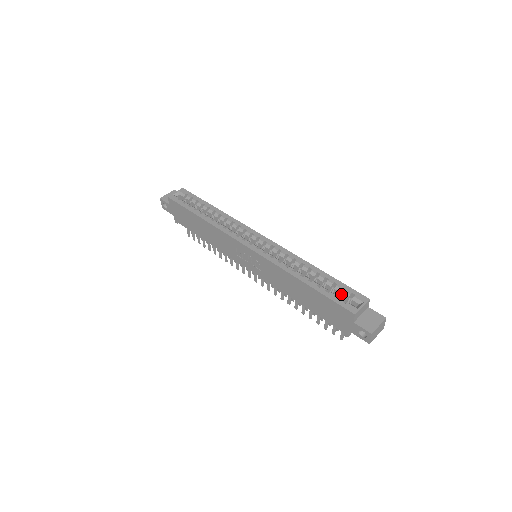
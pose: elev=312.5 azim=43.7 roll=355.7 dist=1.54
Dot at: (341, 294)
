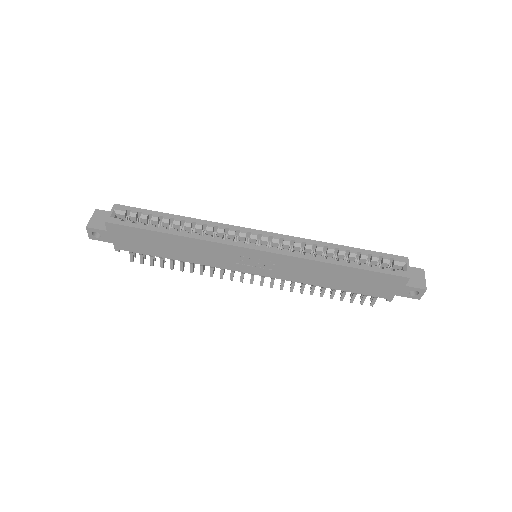
Dot at: (375, 263)
